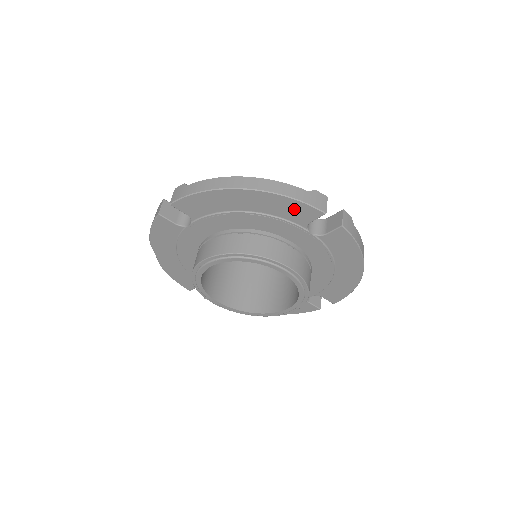
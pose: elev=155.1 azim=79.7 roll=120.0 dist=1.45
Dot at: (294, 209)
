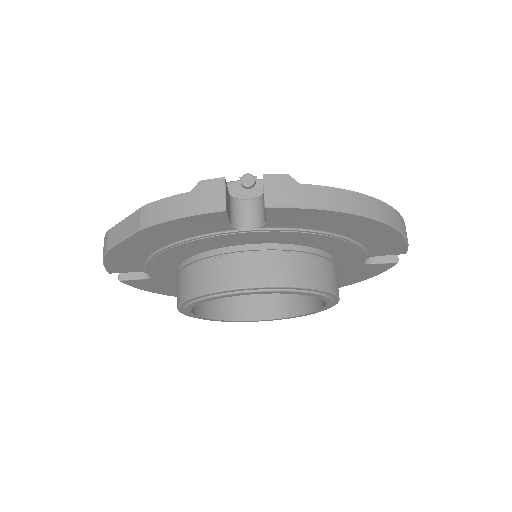
Dot at: (390, 246)
